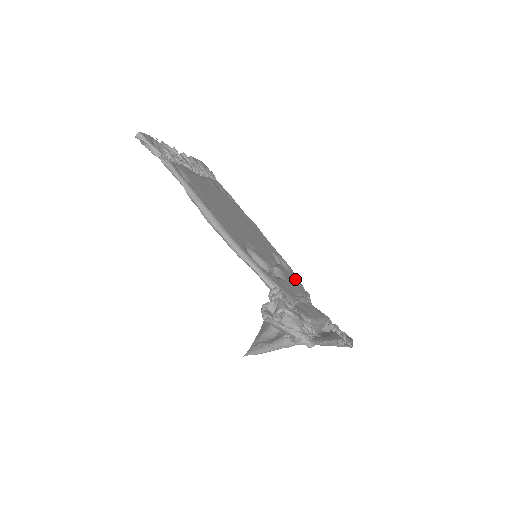
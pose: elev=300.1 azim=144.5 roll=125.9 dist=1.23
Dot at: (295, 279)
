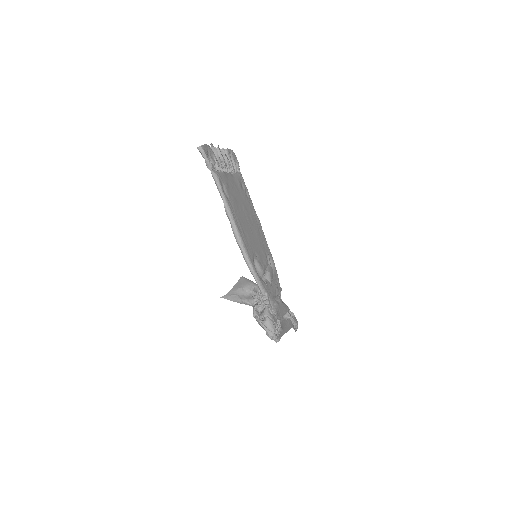
Dot at: (276, 277)
